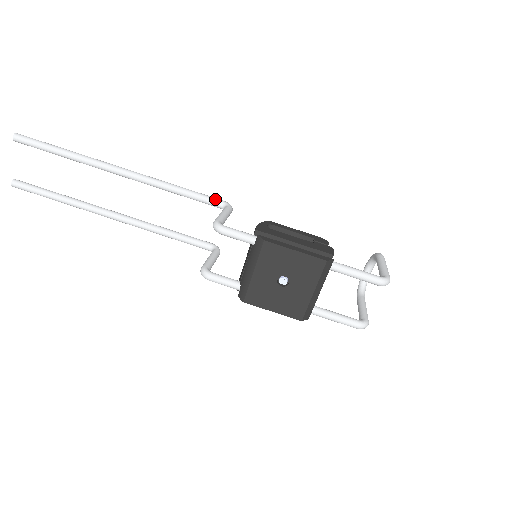
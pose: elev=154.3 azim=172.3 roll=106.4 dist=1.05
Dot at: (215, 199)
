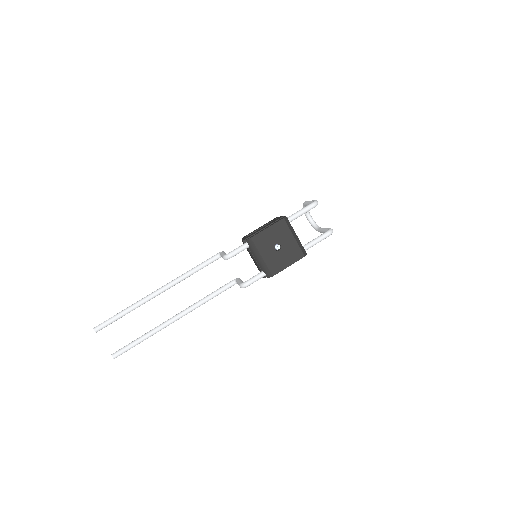
Dot at: (212, 257)
